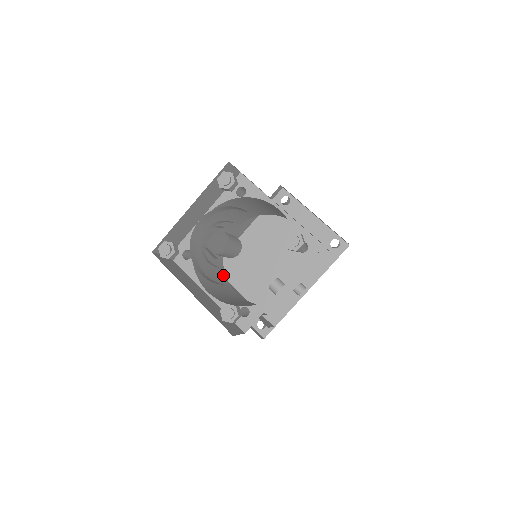
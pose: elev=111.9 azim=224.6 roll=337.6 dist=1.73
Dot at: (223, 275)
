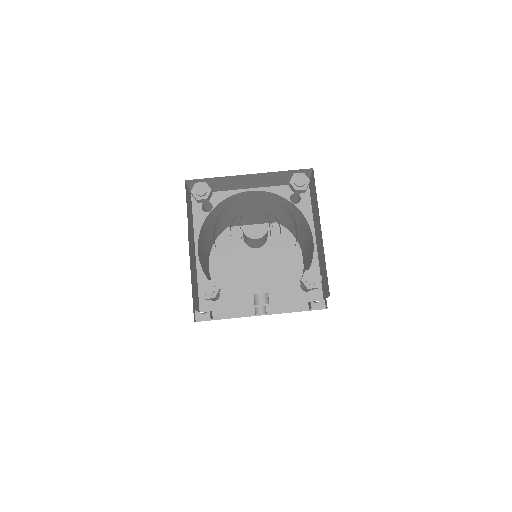
Dot at: occluded
